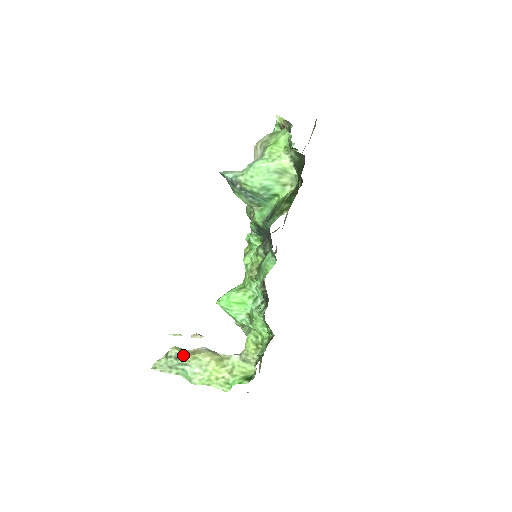
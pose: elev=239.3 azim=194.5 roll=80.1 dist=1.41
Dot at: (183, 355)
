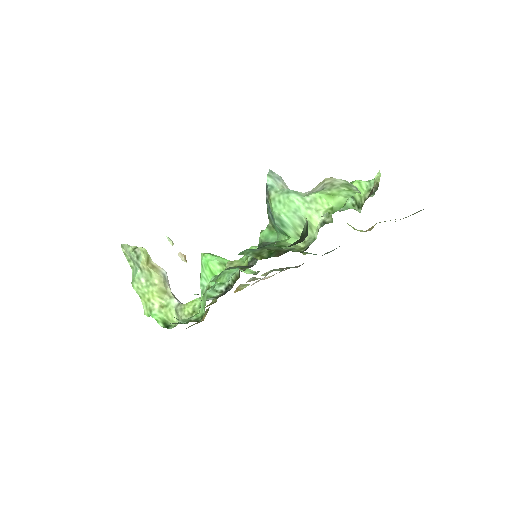
Dot at: (143, 261)
